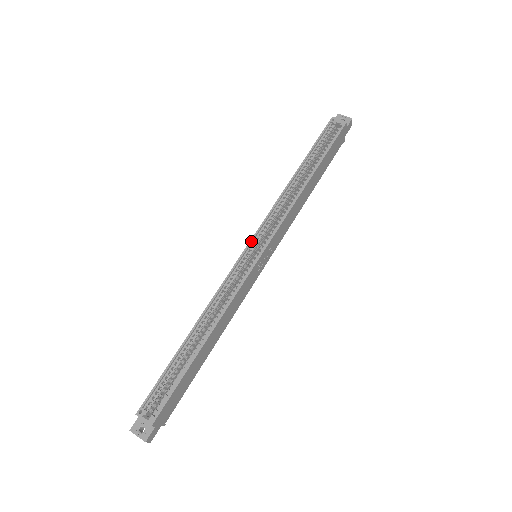
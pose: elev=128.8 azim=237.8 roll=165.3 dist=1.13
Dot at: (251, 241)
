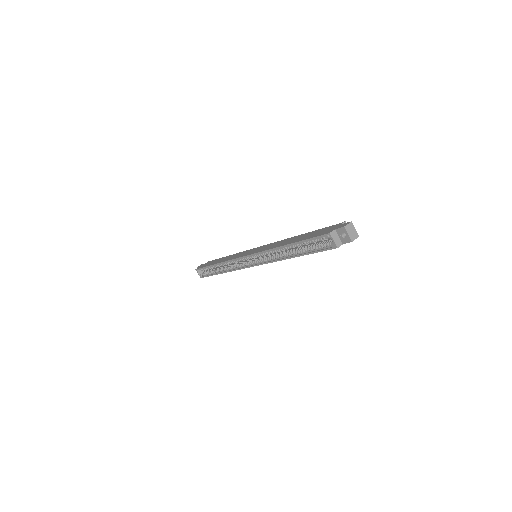
Dot at: (248, 256)
